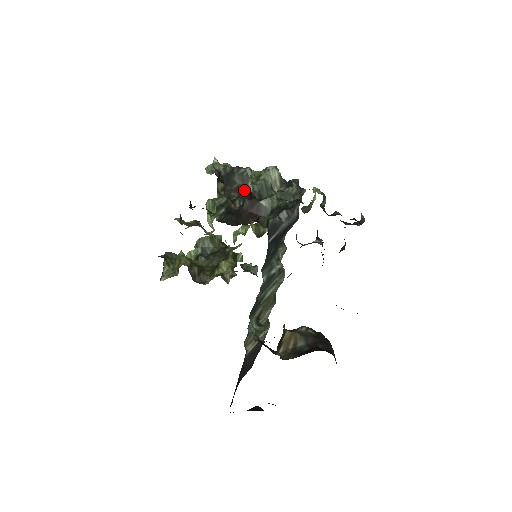
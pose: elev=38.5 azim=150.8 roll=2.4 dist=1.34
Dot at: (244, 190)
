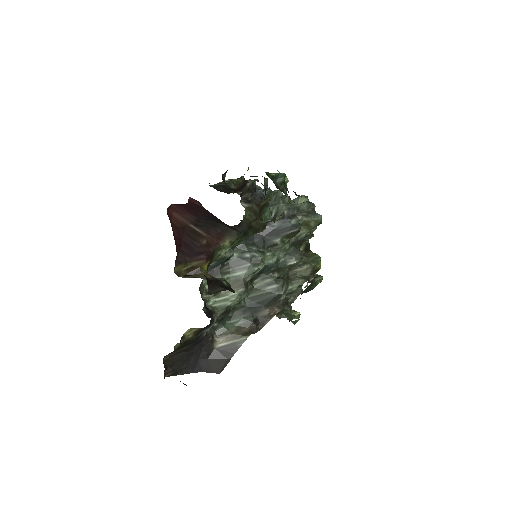
Dot at: occluded
